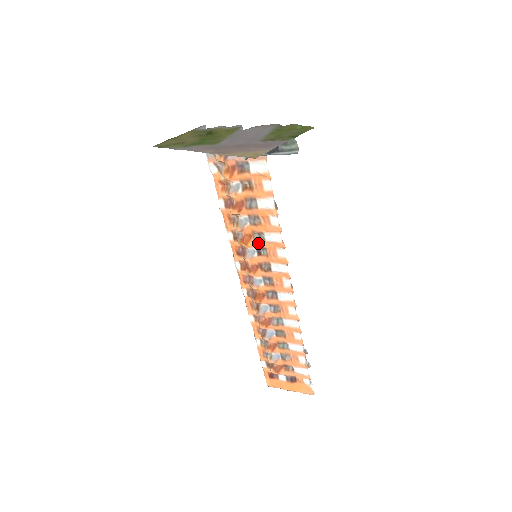
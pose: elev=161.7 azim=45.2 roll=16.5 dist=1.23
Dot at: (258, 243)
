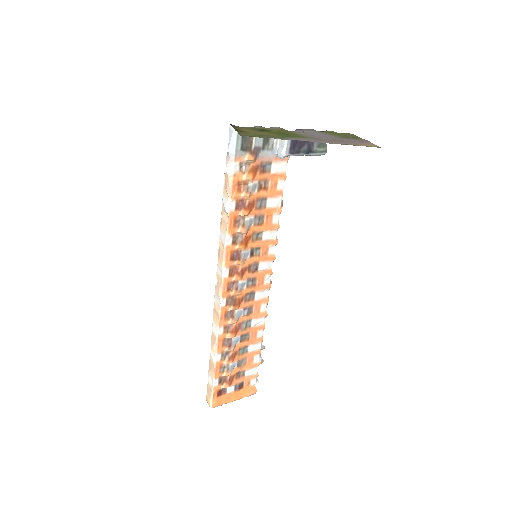
Dot at: (255, 244)
